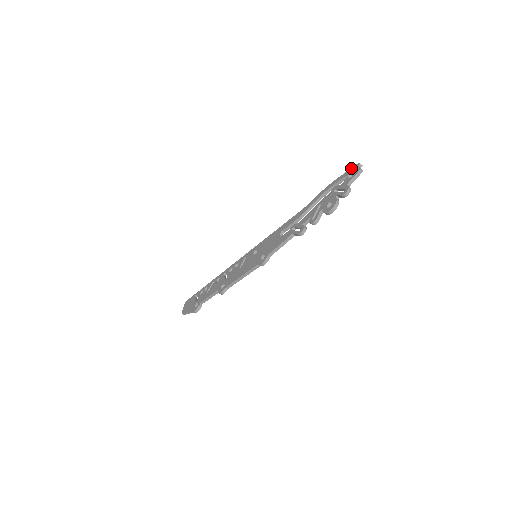
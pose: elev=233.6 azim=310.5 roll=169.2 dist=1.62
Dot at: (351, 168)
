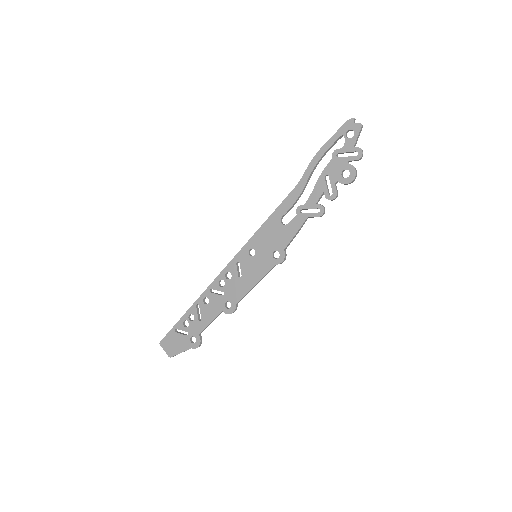
Dot at: (343, 126)
